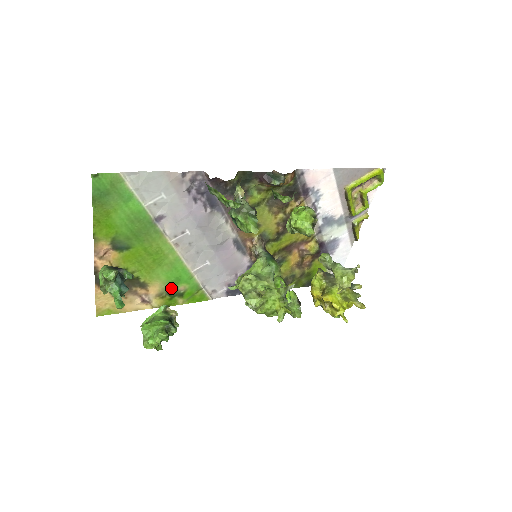
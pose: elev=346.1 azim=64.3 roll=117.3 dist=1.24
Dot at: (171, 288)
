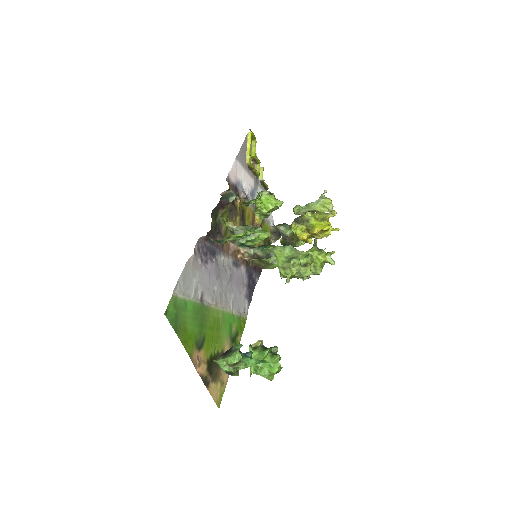
Dot at: (231, 337)
